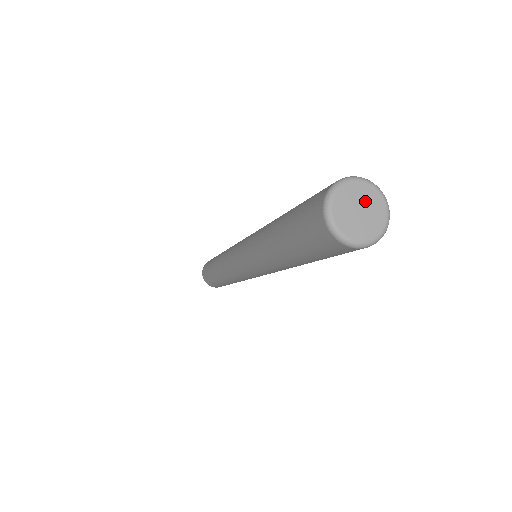
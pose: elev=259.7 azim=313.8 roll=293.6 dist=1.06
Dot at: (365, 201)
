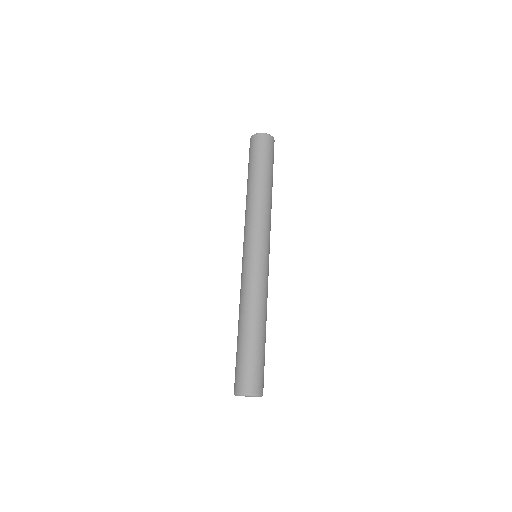
Dot at: occluded
